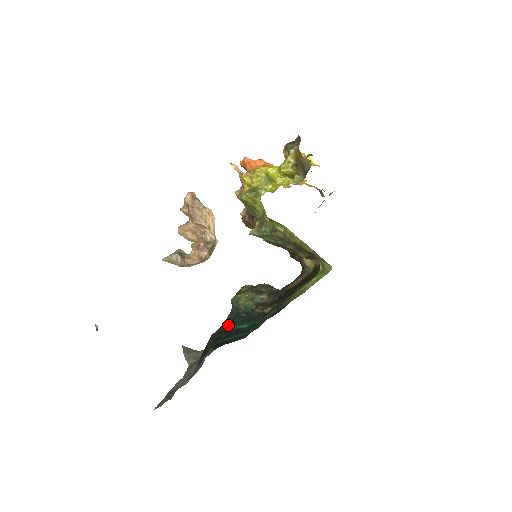
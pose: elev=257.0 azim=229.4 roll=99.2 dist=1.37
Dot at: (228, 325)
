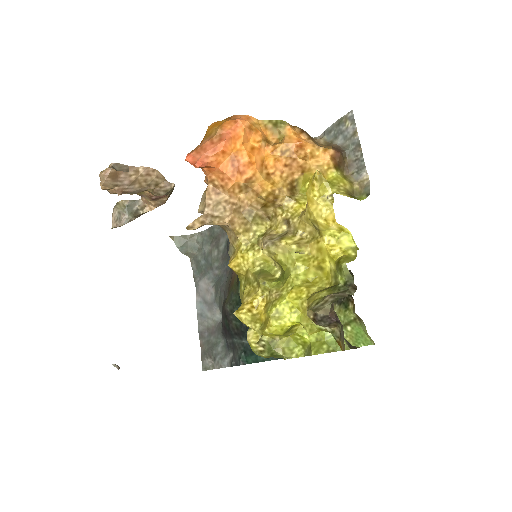
Dot at: occluded
